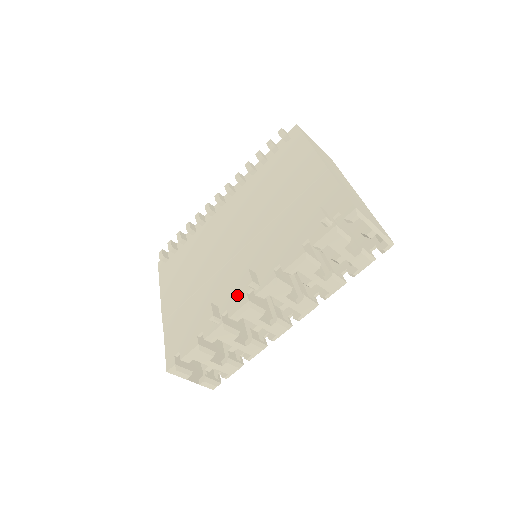
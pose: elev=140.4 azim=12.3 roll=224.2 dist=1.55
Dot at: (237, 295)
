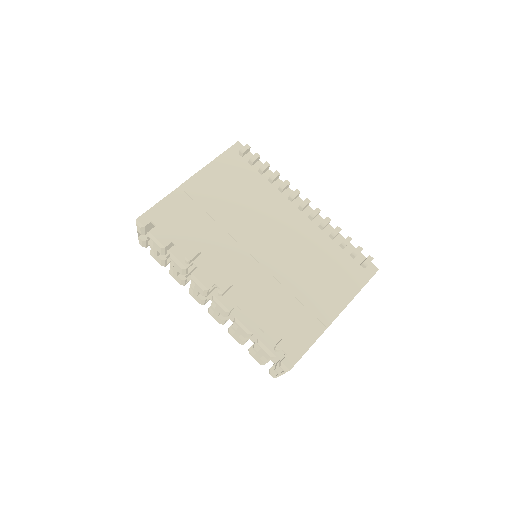
Dot at: (212, 273)
